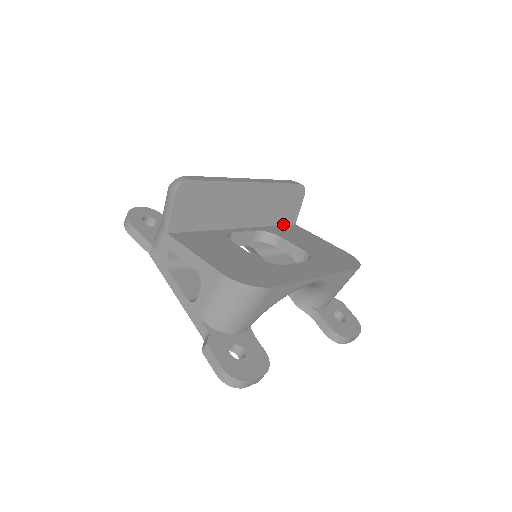
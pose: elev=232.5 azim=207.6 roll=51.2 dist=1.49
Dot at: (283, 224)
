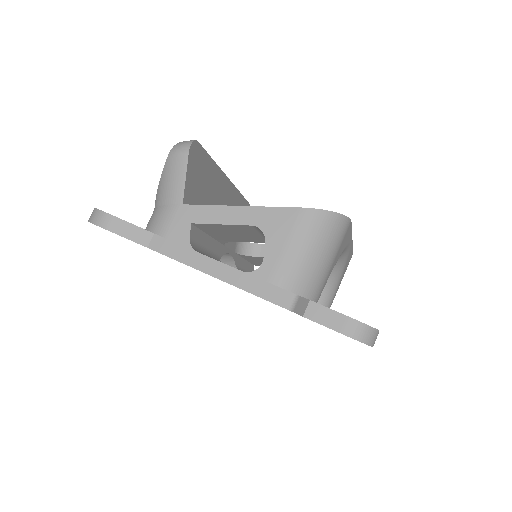
Dot at: occluded
